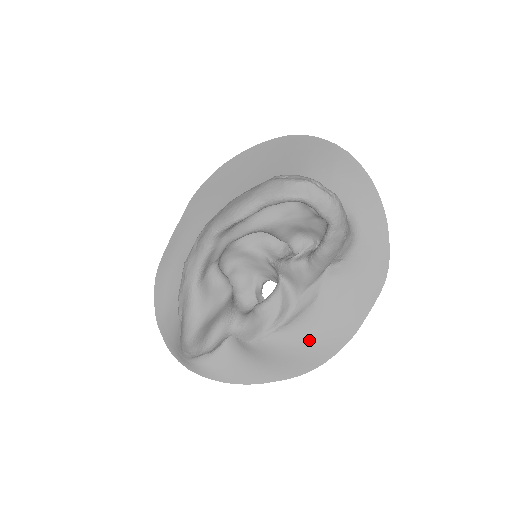
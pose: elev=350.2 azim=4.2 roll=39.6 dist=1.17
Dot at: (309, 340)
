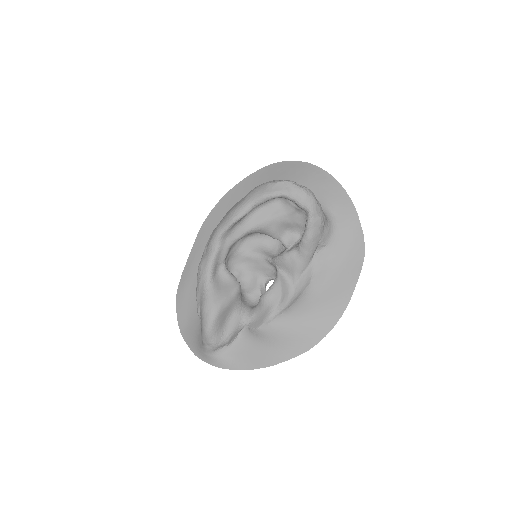
Dot at: (309, 317)
